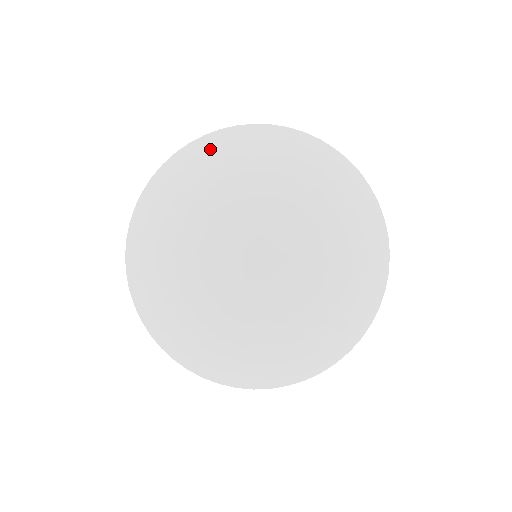
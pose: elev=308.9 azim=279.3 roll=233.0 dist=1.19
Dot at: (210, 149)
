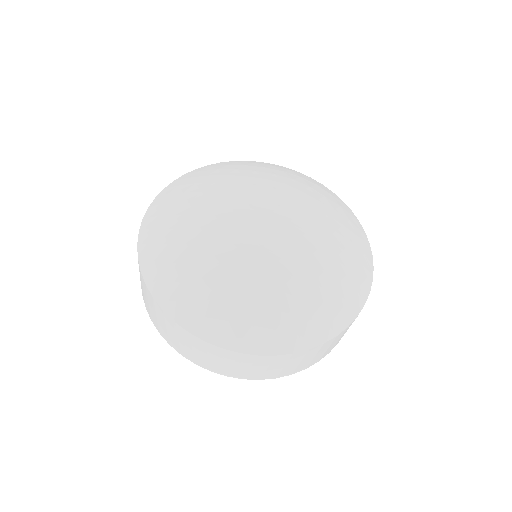
Dot at: (275, 167)
